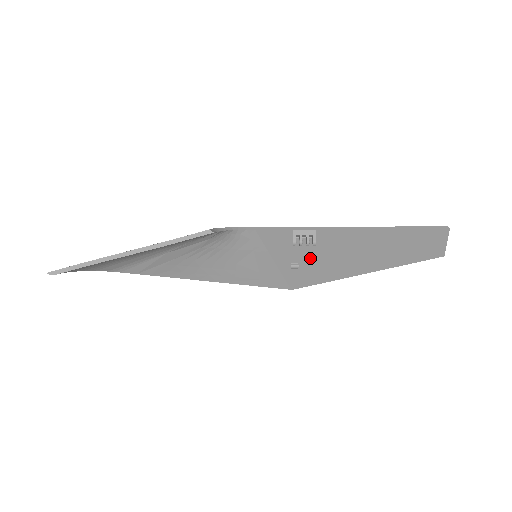
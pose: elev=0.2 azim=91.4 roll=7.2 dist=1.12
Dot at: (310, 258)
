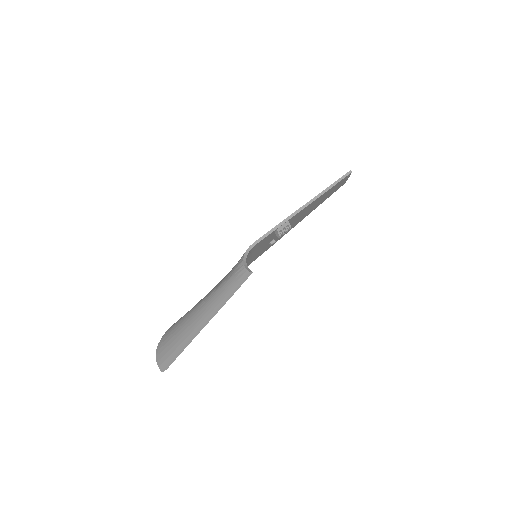
Dot at: occluded
